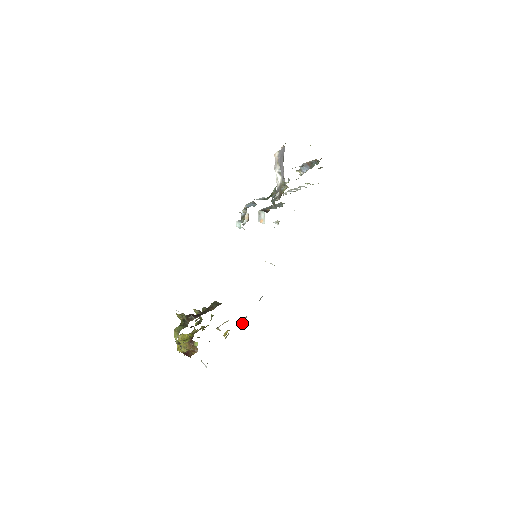
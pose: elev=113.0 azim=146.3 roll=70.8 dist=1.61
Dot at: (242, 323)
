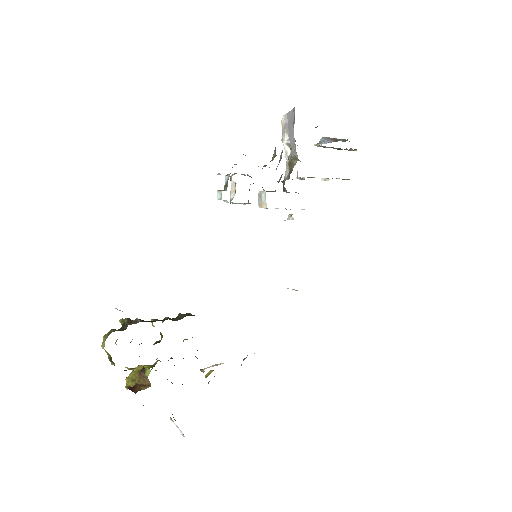
Dot at: occluded
